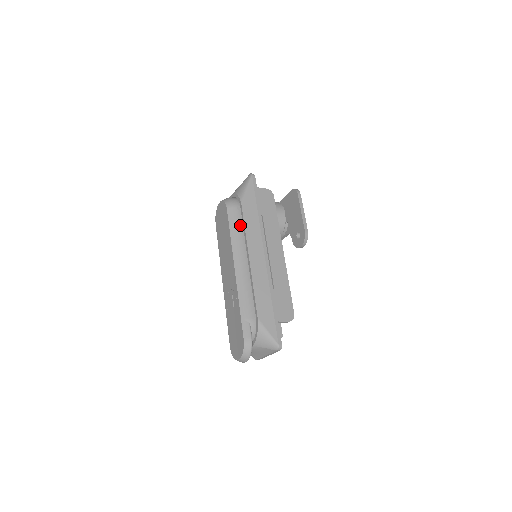
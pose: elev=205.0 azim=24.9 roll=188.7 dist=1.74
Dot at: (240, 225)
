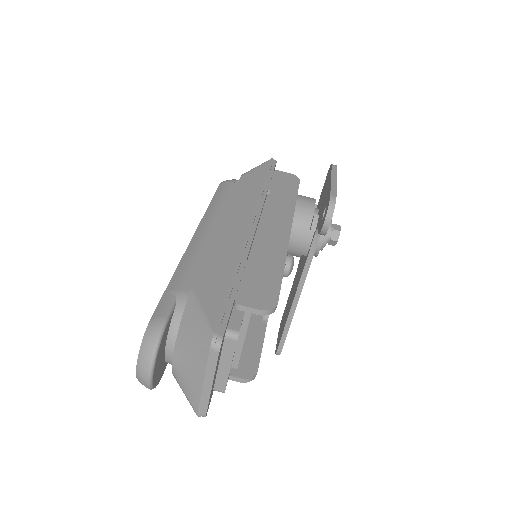
Dot at: (229, 196)
